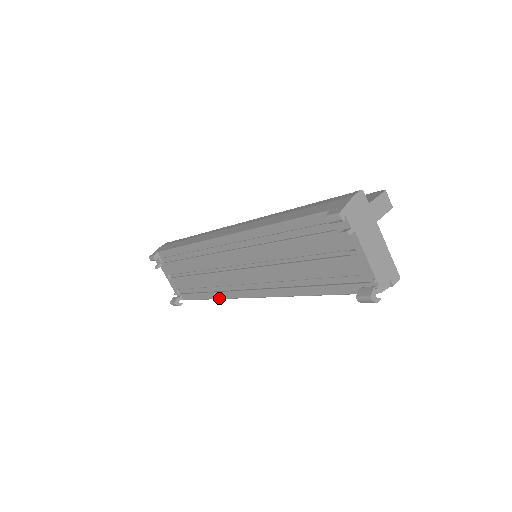
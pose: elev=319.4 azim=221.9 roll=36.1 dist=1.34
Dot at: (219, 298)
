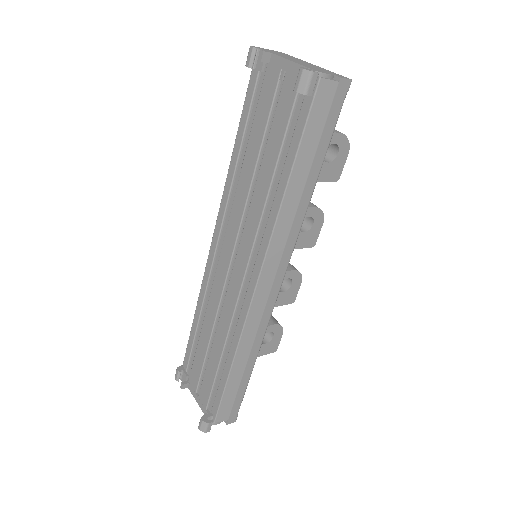
Dot at: (235, 349)
